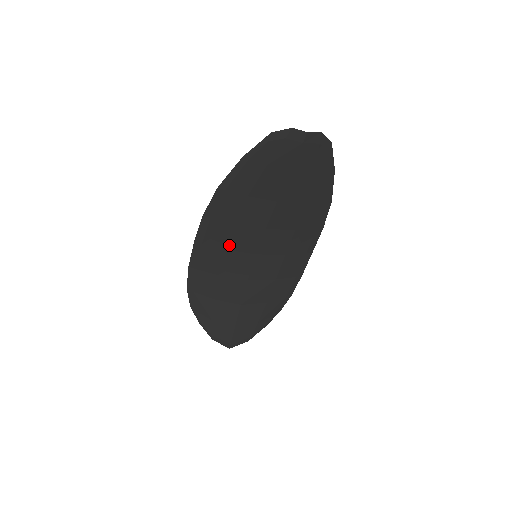
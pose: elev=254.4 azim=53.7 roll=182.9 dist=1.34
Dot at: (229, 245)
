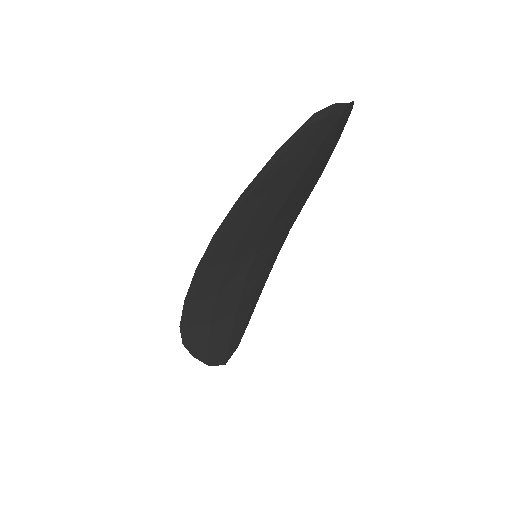
Dot at: (233, 256)
